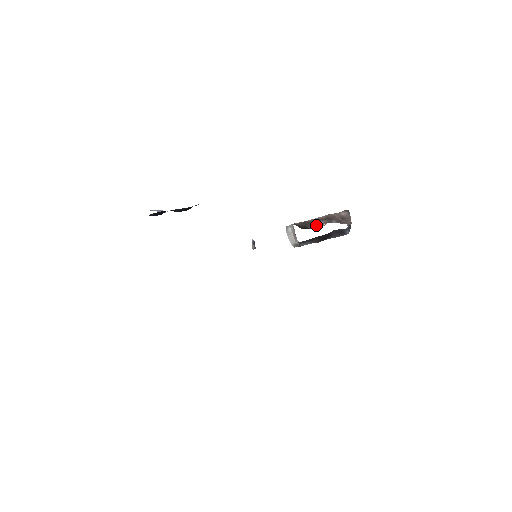
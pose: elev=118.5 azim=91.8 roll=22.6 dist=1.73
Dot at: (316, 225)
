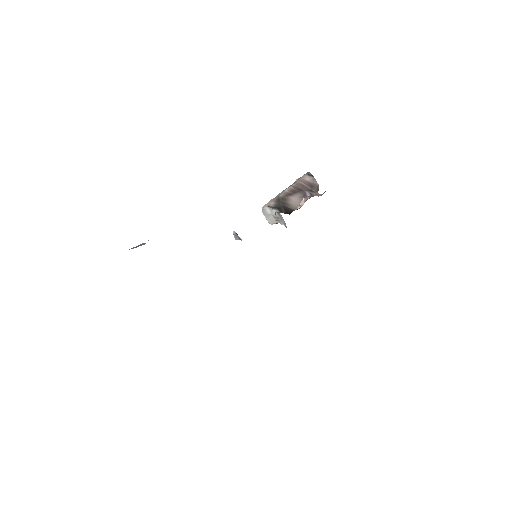
Dot at: (294, 203)
